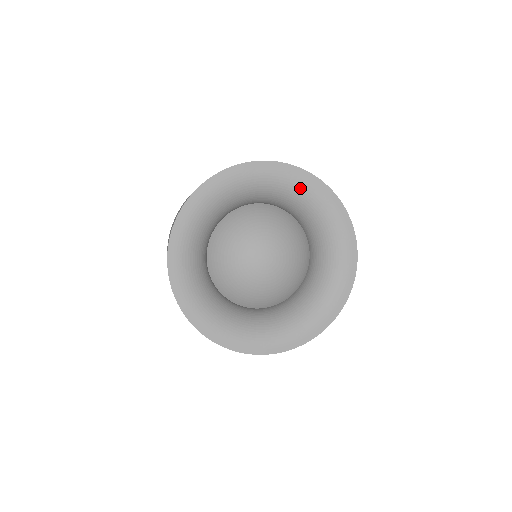
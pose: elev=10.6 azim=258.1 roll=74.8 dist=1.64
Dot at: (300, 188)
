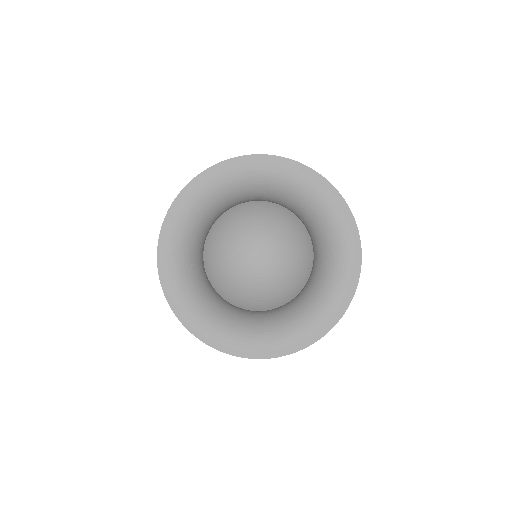
Dot at: (293, 181)
